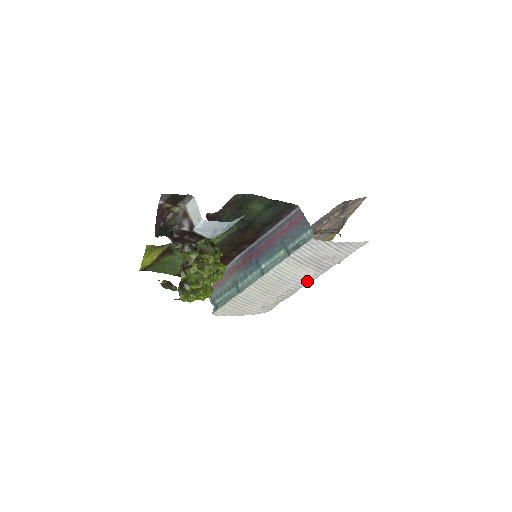
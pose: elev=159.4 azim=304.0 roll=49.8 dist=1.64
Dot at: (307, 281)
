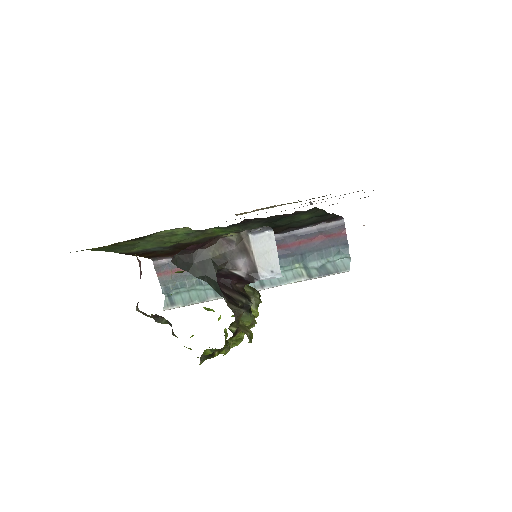
Dot at: occluded
